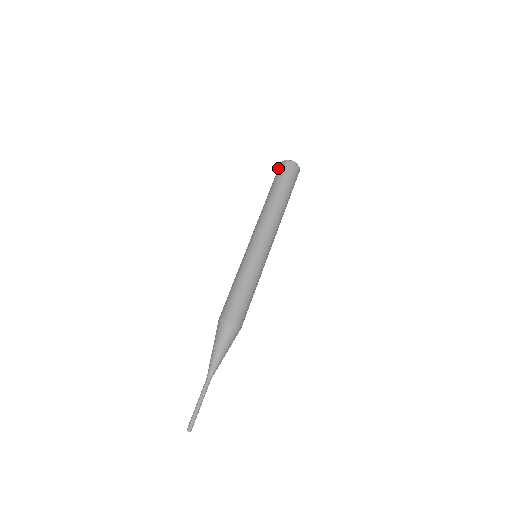
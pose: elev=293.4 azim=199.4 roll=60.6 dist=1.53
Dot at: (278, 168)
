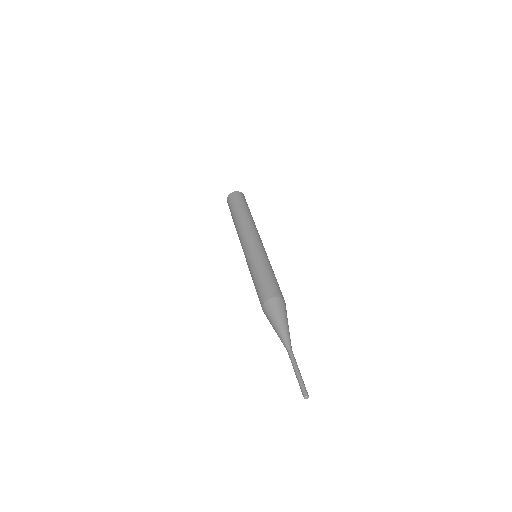
Dot at: (233, 195)
